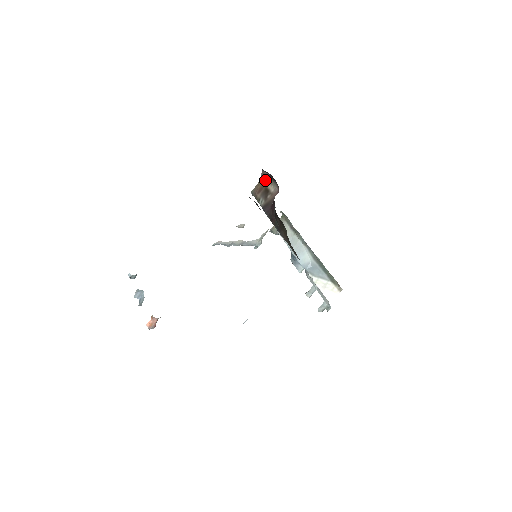
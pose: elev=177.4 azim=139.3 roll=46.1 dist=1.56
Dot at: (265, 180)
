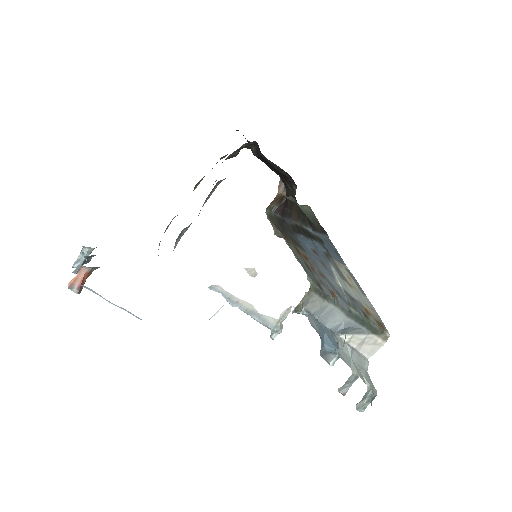
Dot at: (283, 192)
